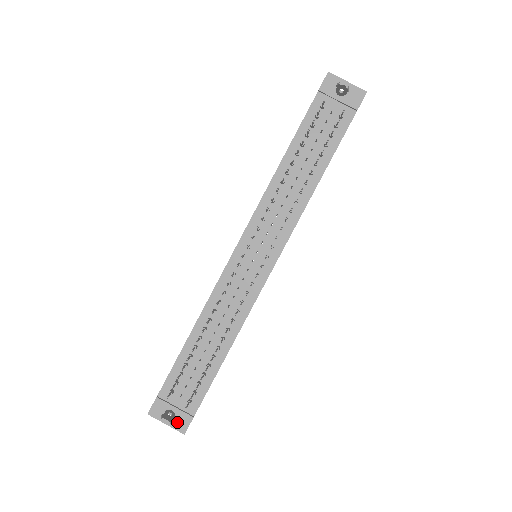
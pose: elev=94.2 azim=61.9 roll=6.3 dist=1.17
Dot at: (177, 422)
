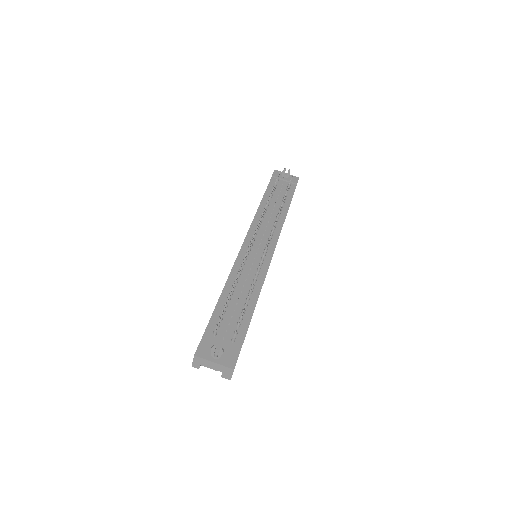
Dot at: (225, 359)
